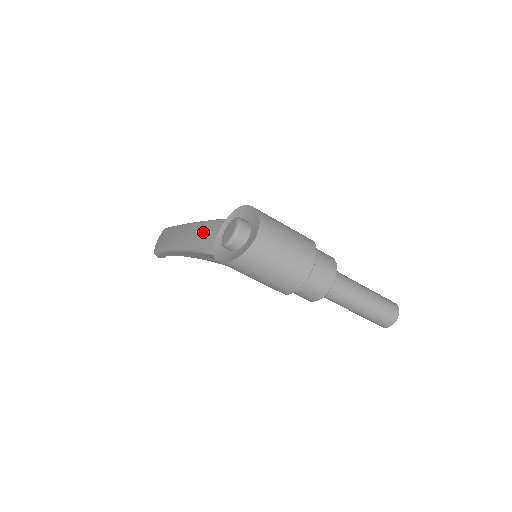
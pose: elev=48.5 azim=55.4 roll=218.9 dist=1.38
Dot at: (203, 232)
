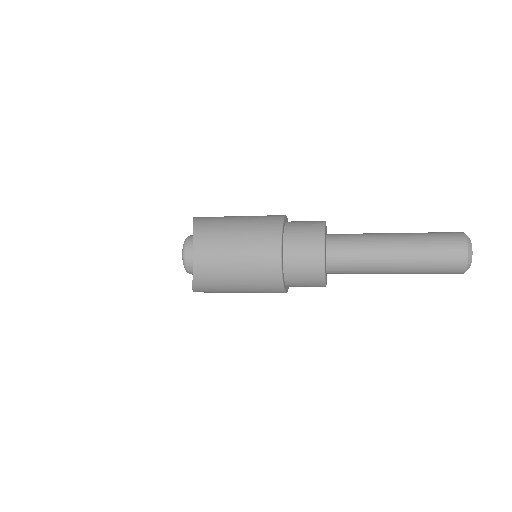
Dot at: occluded
